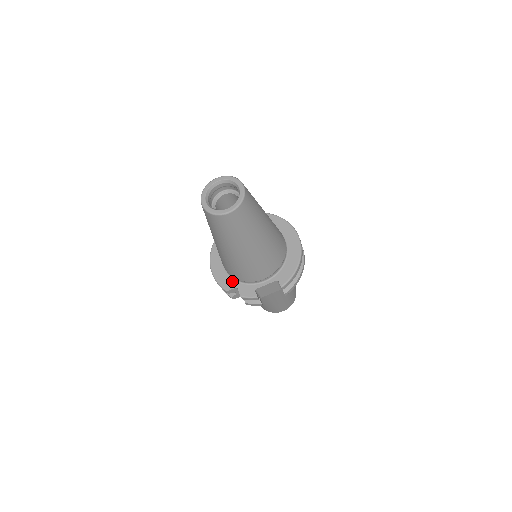
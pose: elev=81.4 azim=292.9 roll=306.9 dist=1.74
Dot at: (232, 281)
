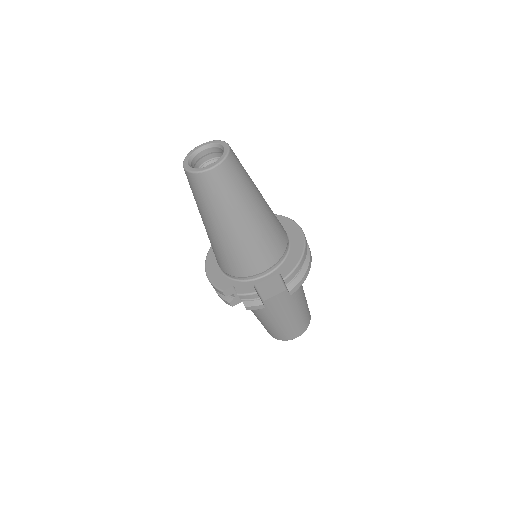
Dot at: (228, 280)
